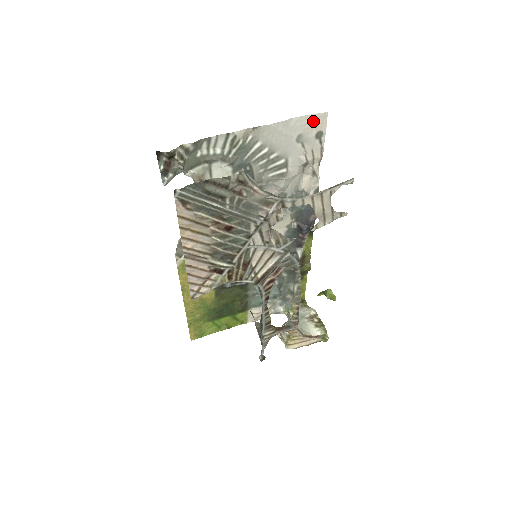
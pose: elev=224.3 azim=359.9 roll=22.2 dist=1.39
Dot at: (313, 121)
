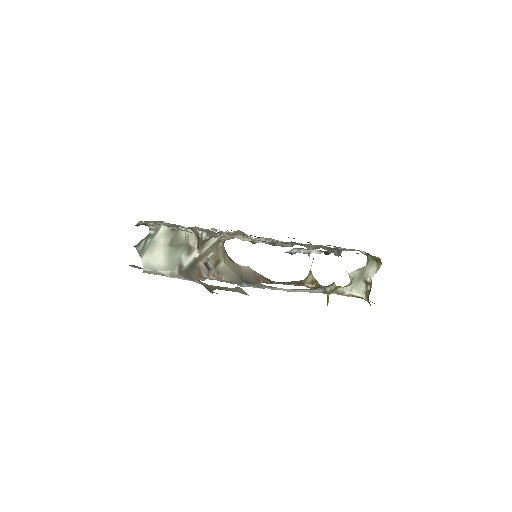
Dot at: occluded
